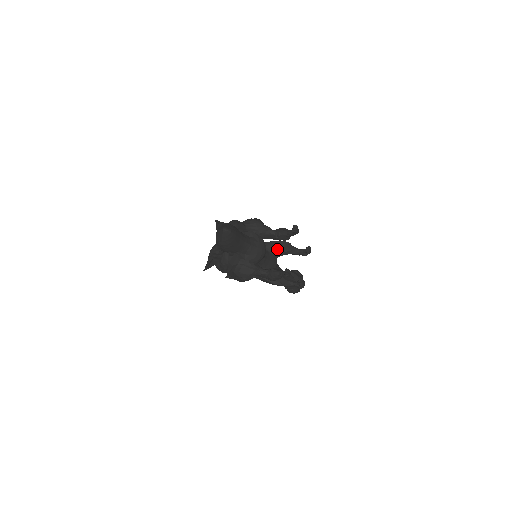
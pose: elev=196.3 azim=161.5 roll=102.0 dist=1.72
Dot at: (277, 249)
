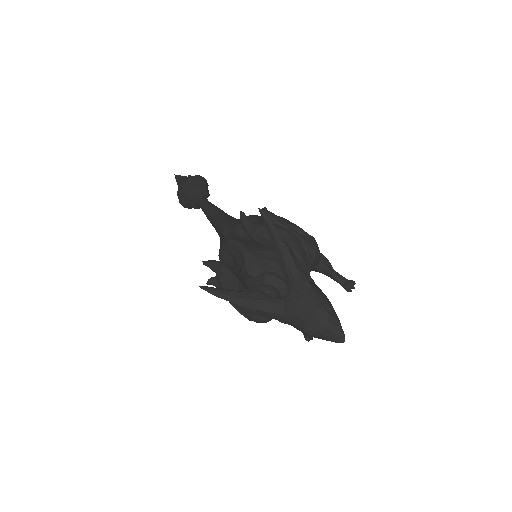
Dot at: occluded
